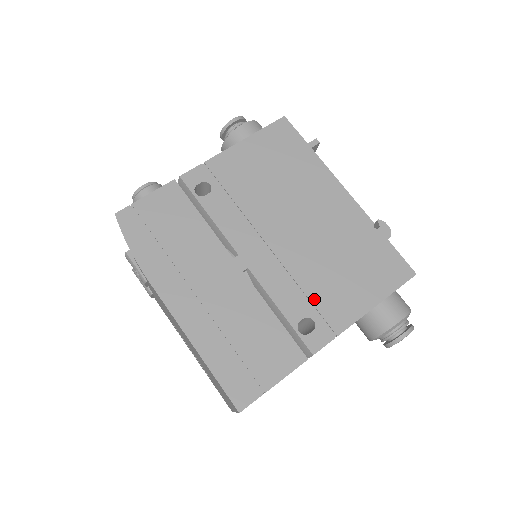
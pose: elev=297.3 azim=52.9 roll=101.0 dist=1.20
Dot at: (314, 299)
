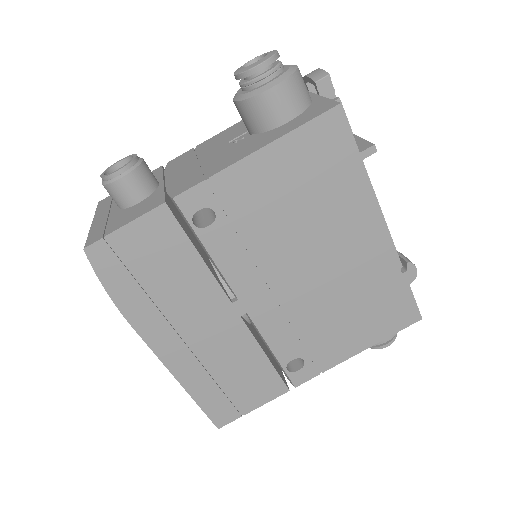
Dot at: (310, 342)
